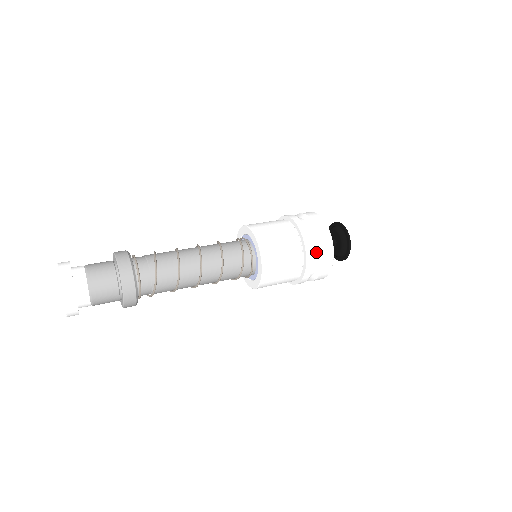
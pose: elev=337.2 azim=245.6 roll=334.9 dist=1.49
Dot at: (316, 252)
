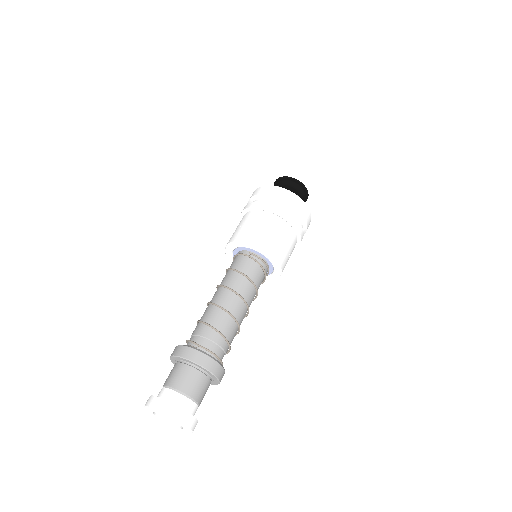
Dot at: occluded
